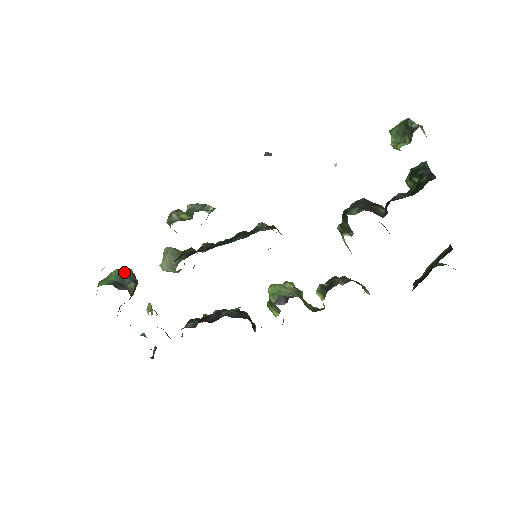
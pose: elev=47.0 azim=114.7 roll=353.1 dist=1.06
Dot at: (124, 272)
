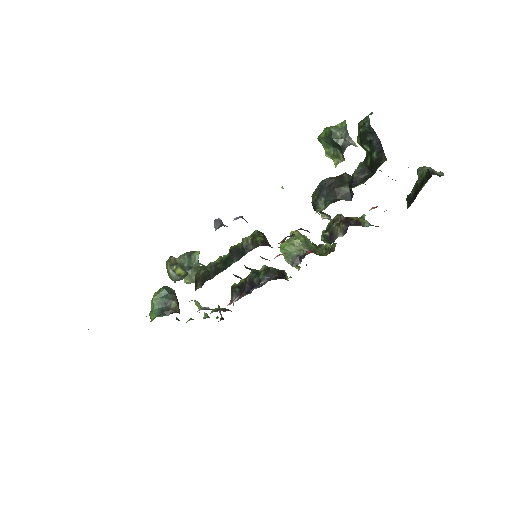
Dot at: (161, 295)
